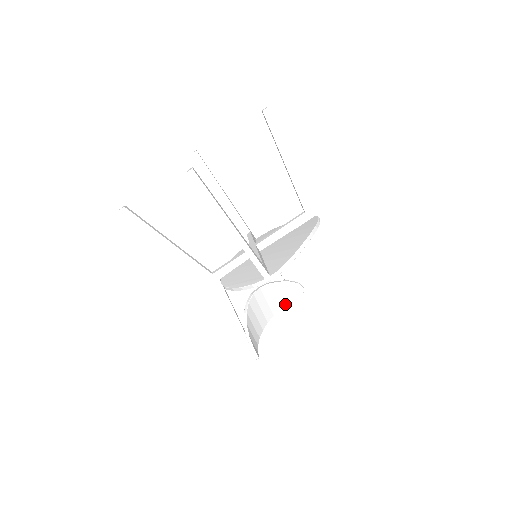
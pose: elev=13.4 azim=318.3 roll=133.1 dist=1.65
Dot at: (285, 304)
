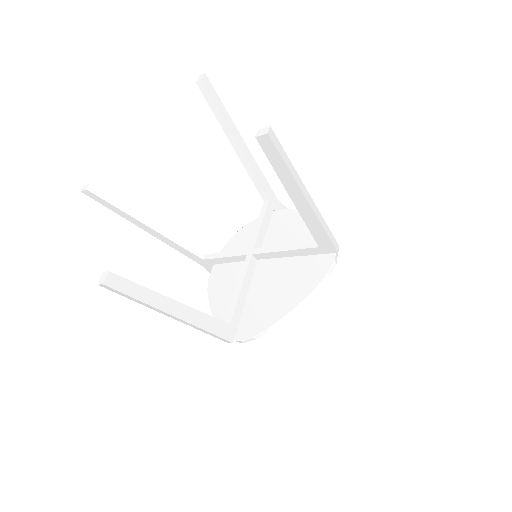
Dot at: occluded
